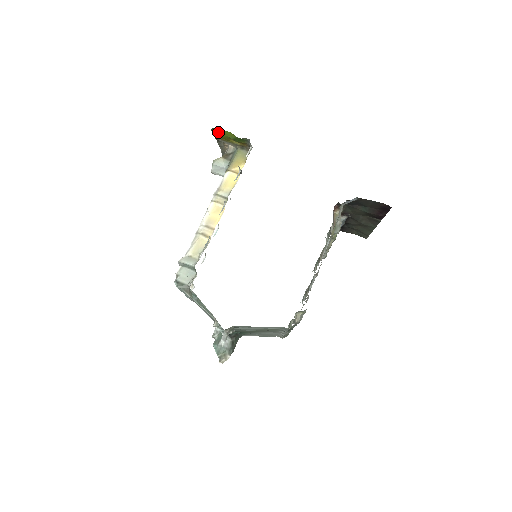
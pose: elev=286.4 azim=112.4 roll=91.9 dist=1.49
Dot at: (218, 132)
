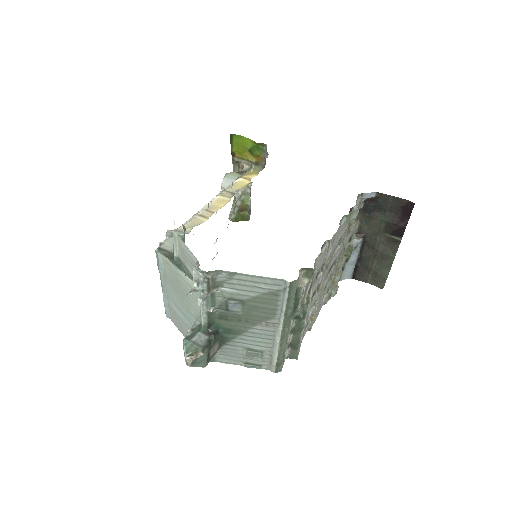
Dot at: (236, 143)
